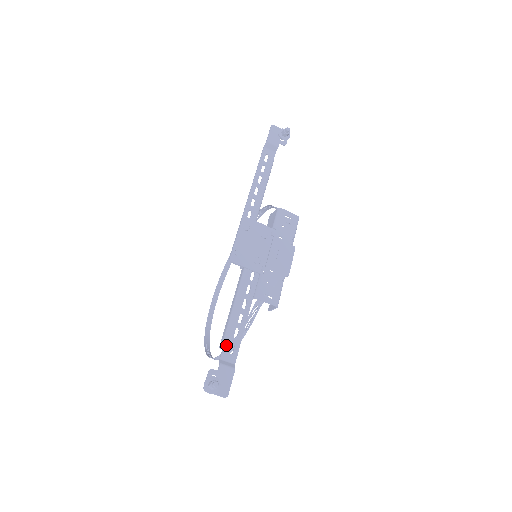
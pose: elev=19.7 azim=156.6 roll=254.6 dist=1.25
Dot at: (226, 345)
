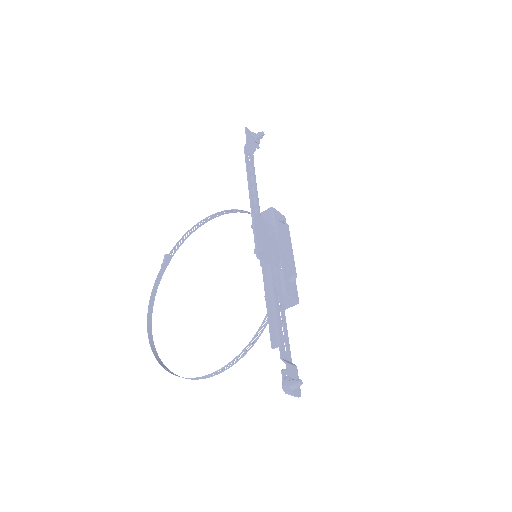
Dot at: (281, 343)
